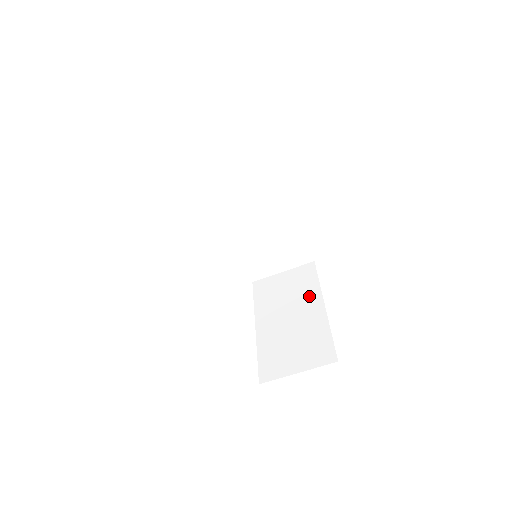
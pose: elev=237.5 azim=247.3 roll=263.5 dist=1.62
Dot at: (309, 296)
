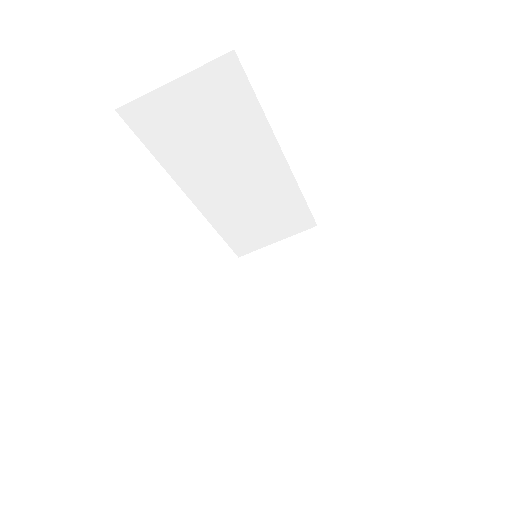
Dot at: (318, 279)
